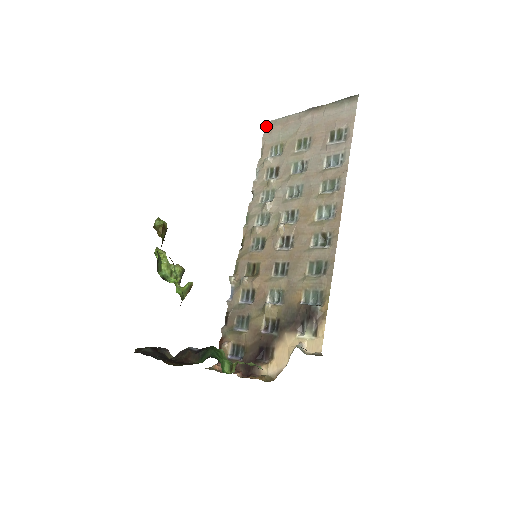
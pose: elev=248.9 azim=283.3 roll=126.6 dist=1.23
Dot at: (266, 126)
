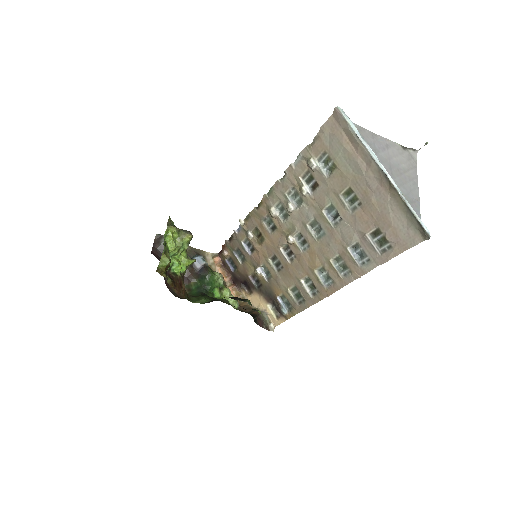
Dot at: (335, 114)
